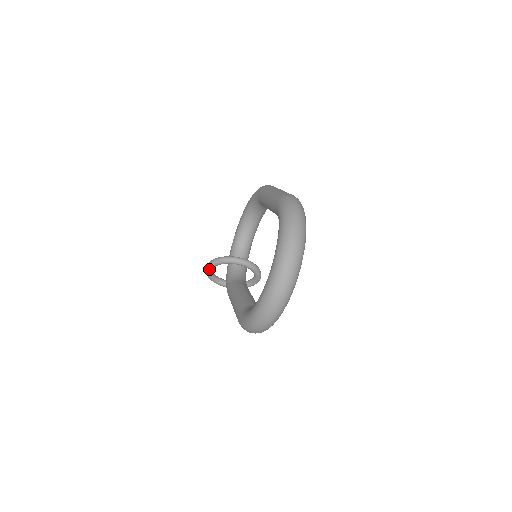
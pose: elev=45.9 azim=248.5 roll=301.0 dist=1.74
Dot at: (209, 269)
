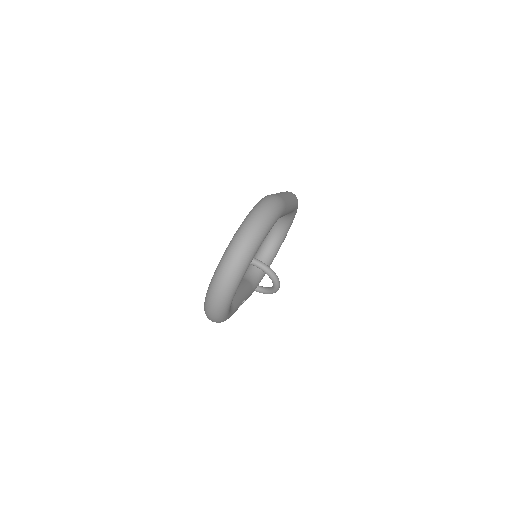
Dot at: occluded
